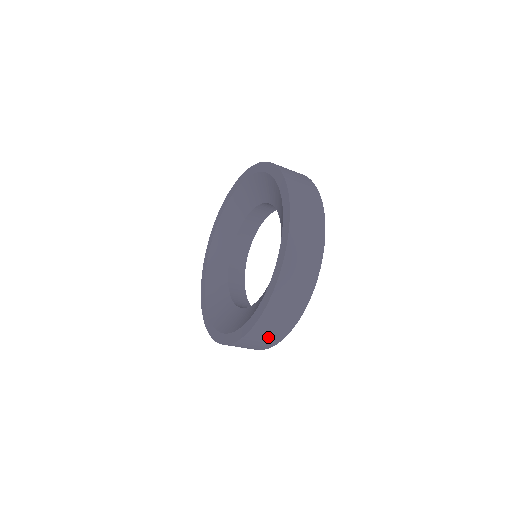
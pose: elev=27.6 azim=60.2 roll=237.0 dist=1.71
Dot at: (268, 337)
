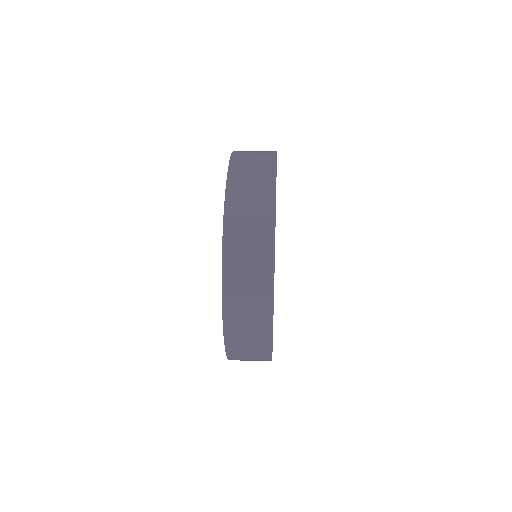
Dot at: occluded
